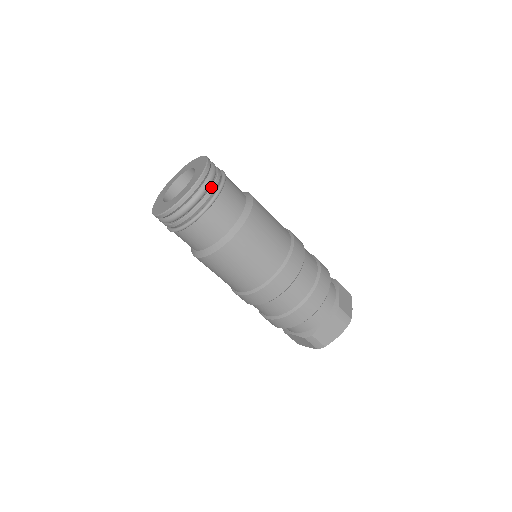
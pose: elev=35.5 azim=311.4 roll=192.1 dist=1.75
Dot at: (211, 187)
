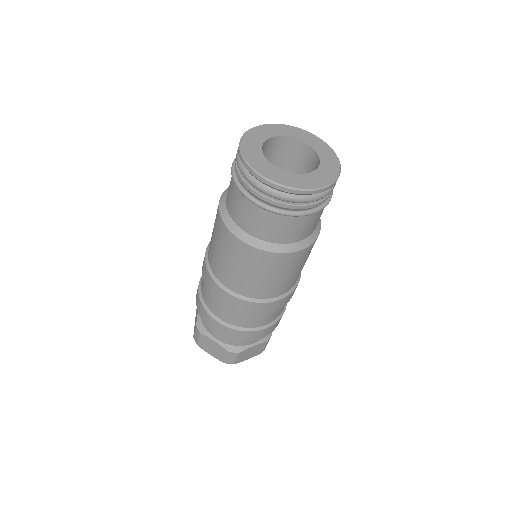
Dot at: occluded
